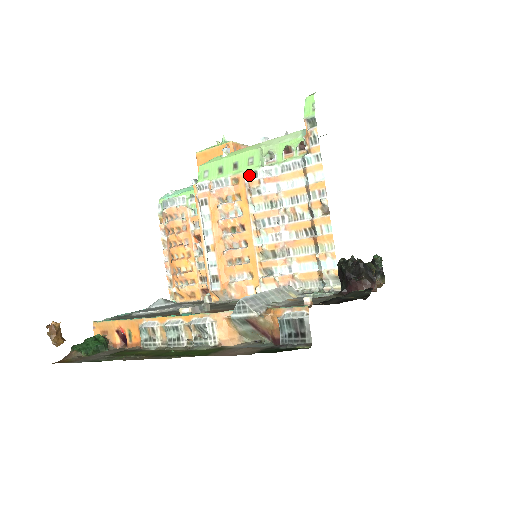
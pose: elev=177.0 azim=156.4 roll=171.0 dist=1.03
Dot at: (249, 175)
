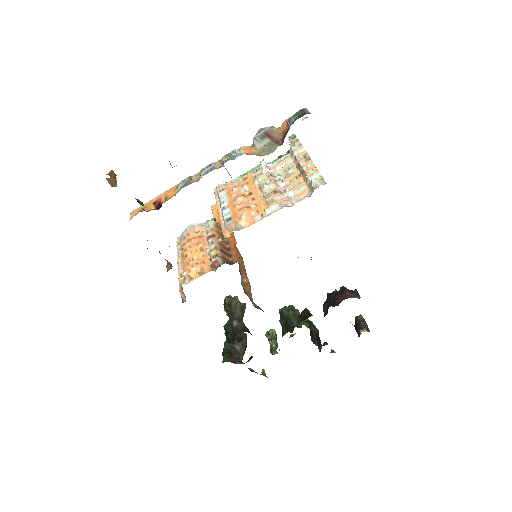
Dot at: (255, 171)
